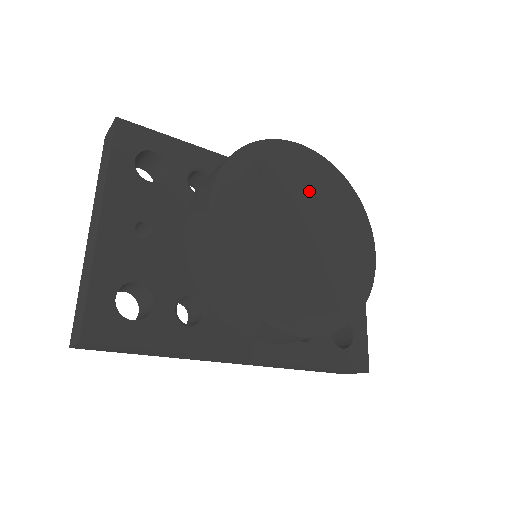
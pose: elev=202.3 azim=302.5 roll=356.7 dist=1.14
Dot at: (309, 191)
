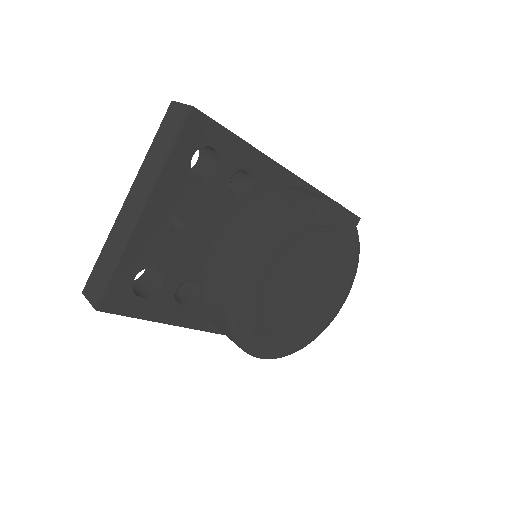
Dot at: (324, 255)
